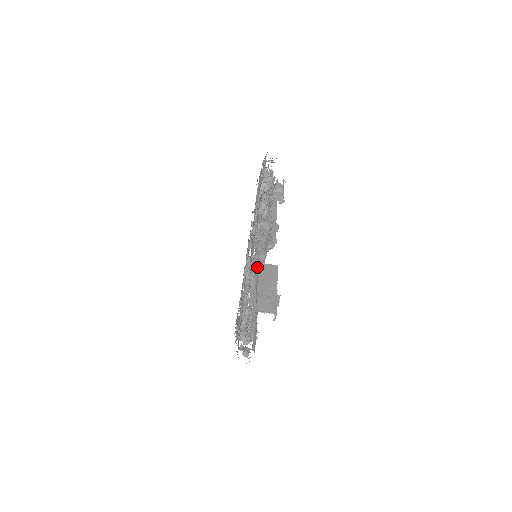
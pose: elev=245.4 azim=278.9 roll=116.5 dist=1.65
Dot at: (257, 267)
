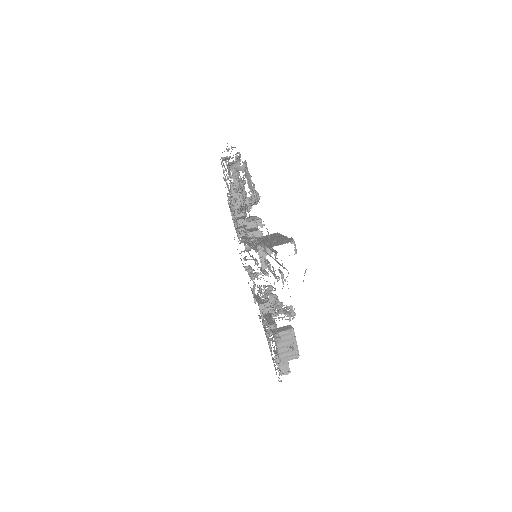
Dot at: occluded
